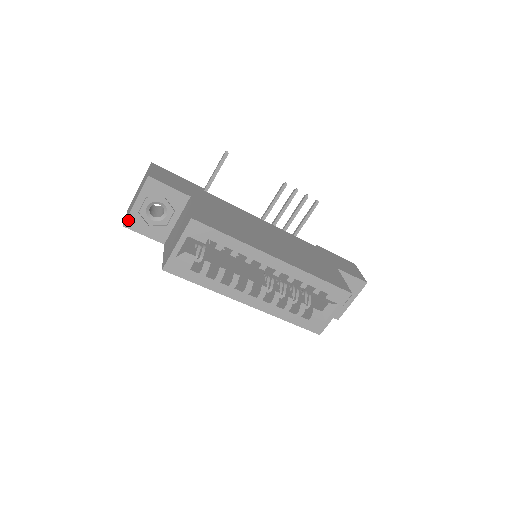
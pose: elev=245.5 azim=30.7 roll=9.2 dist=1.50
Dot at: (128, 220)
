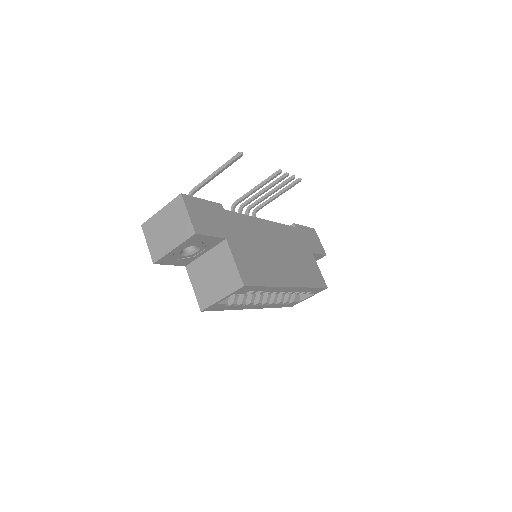
Dot at: (160, 260)
